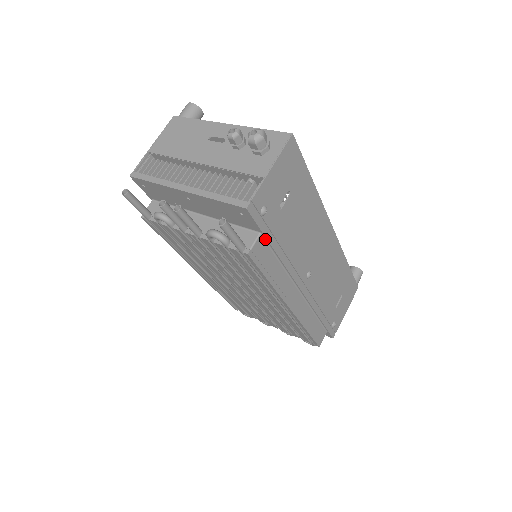
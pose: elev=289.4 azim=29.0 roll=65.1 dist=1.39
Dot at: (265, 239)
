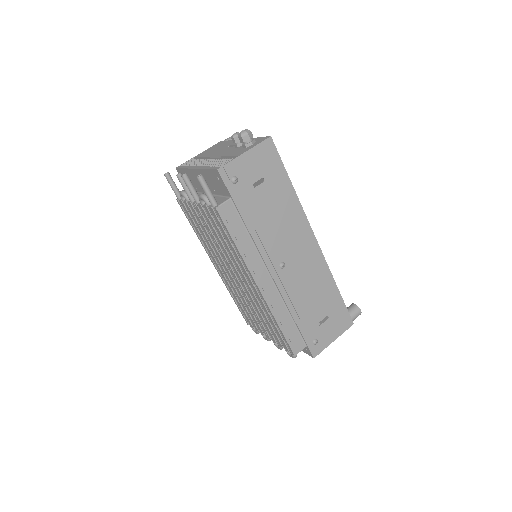
Dot at: (235, 205)
